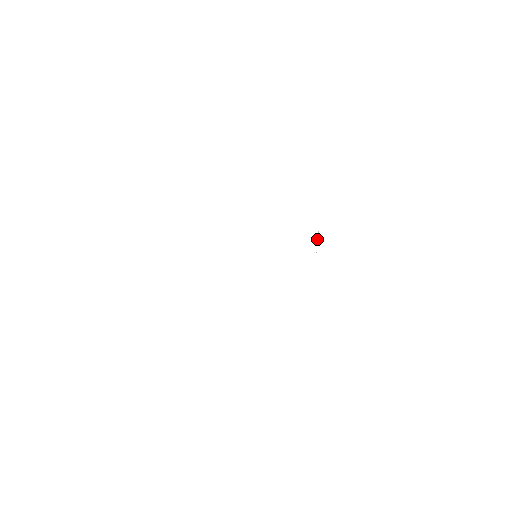
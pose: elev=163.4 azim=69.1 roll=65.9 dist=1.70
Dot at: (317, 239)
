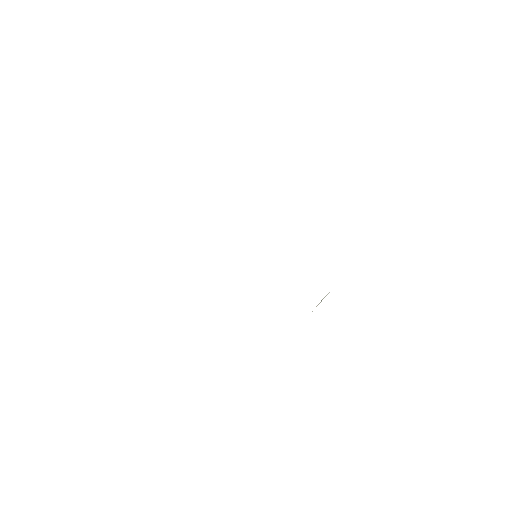
Dot at: (321, 300)
